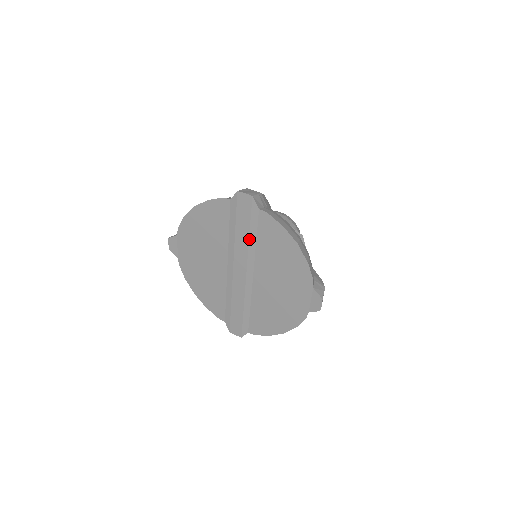
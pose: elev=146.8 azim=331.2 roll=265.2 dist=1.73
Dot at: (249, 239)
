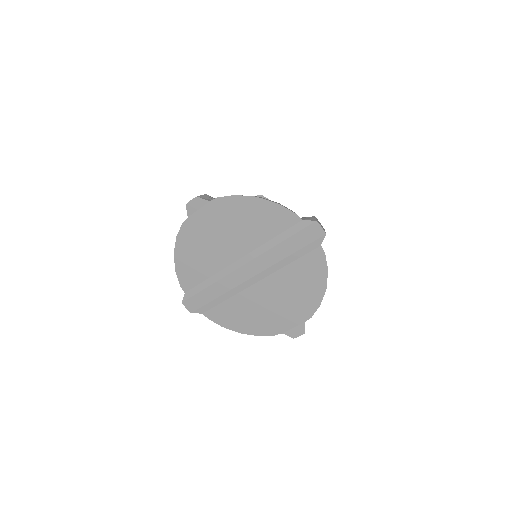
Dot at: (286, 257)
